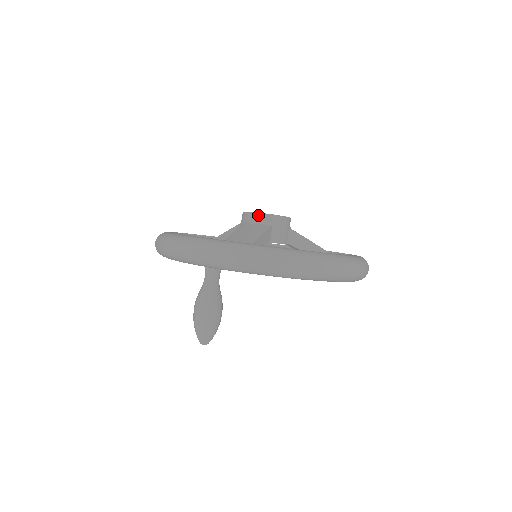
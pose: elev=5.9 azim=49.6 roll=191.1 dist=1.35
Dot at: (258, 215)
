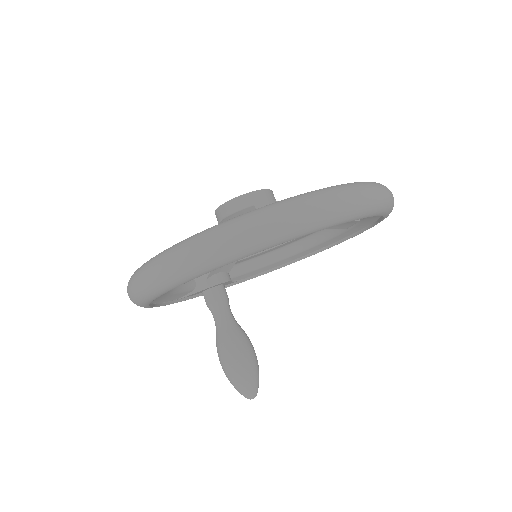
Dot at: (232, 202)
